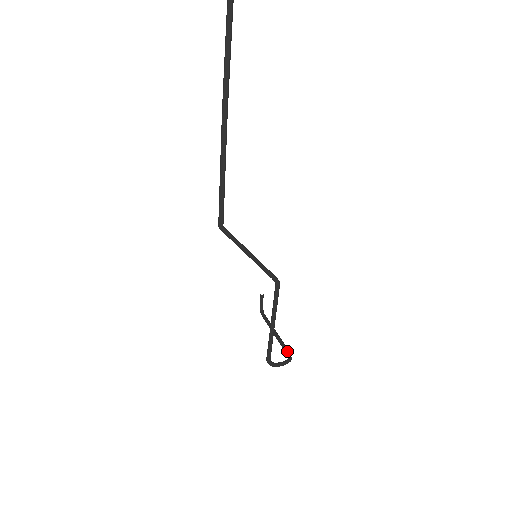
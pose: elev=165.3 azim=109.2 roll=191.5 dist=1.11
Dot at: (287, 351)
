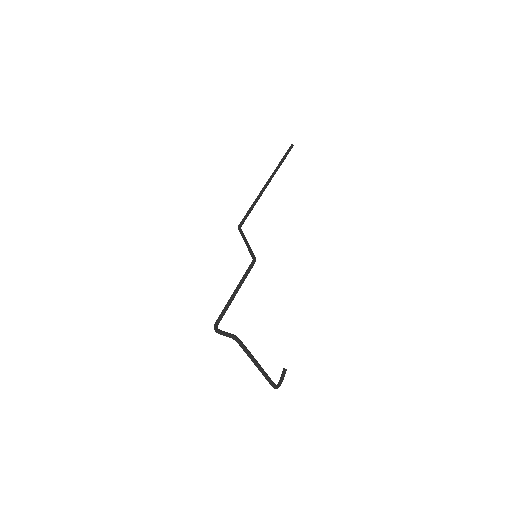
Dot at: occluded
